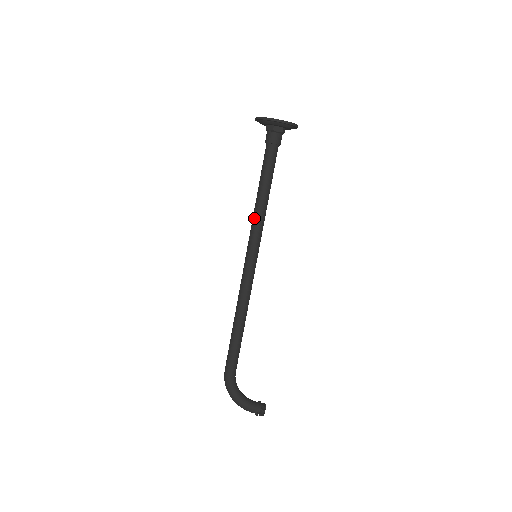
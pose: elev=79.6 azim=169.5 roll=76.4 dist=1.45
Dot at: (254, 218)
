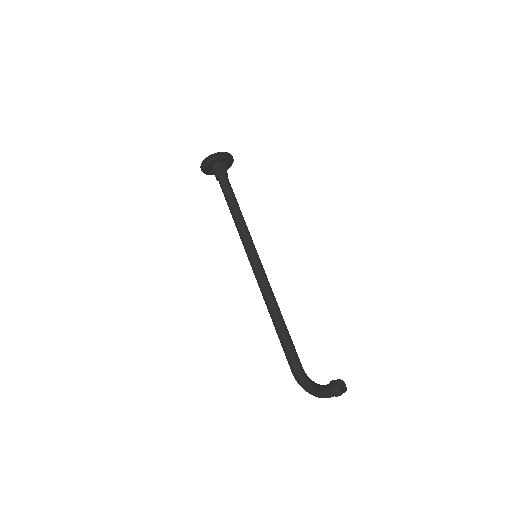
Dot at: occluded
